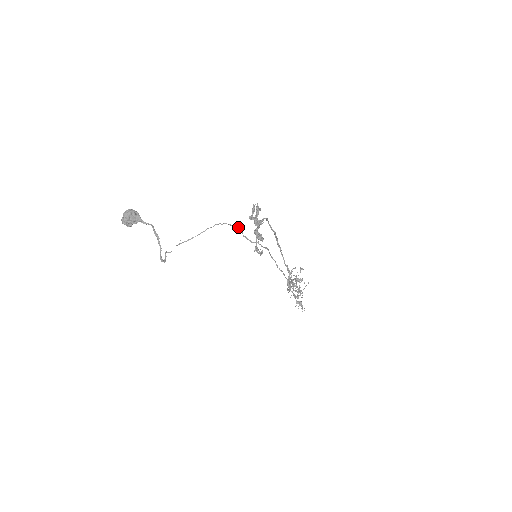
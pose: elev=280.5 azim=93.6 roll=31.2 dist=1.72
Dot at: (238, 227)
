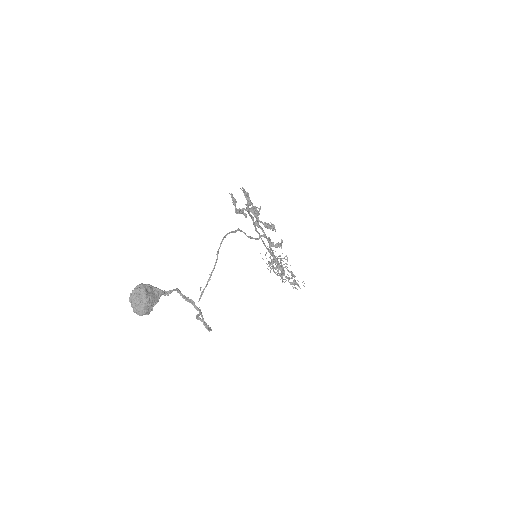
Dot at: (239, 230)
